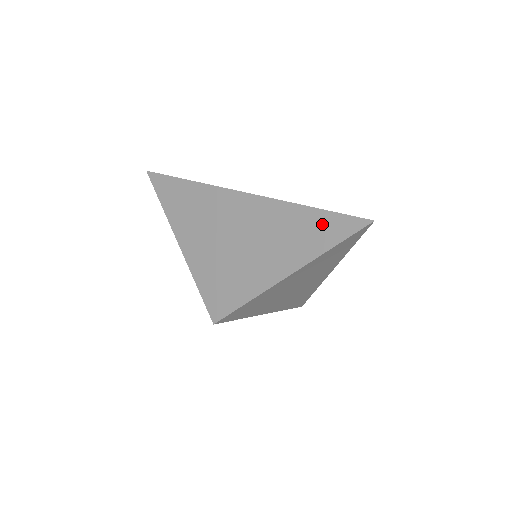
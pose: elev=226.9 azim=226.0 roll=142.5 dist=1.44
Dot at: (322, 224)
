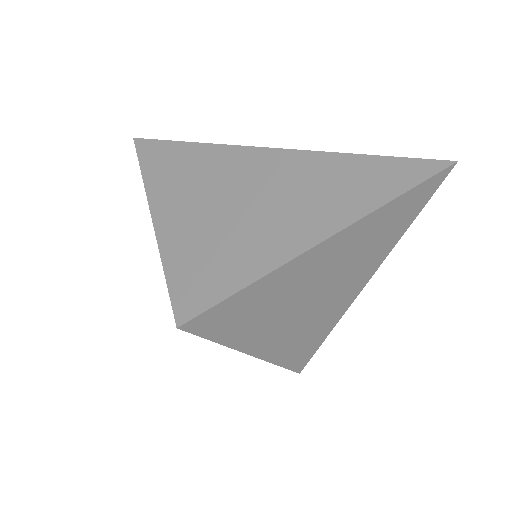
Dot at: (371, 174)
